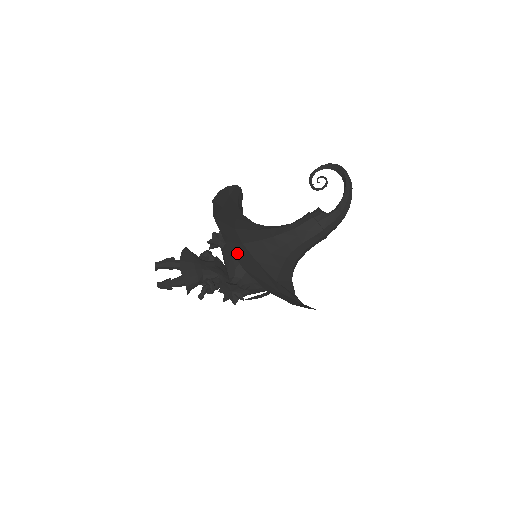
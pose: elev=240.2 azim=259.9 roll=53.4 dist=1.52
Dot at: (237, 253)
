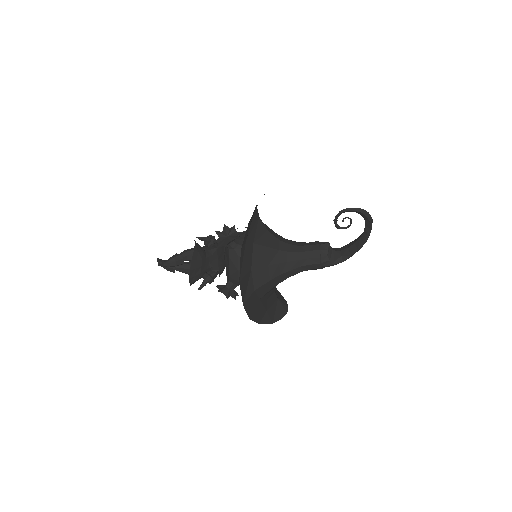
Dot at: (249, 307)
